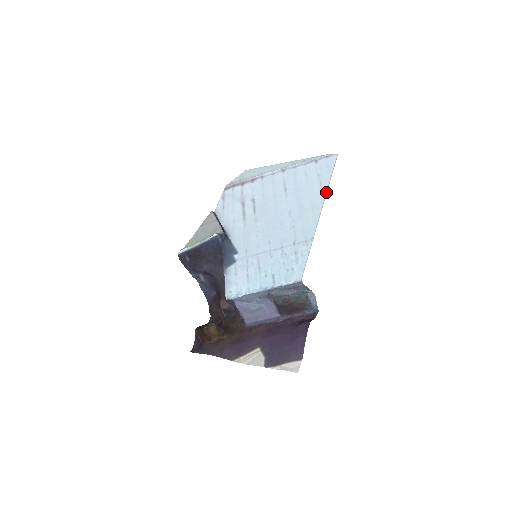
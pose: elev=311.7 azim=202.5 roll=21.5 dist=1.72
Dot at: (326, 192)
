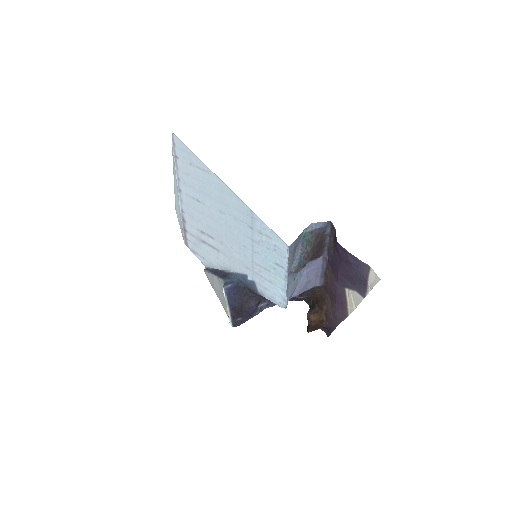
Dot at: (209, 169)
